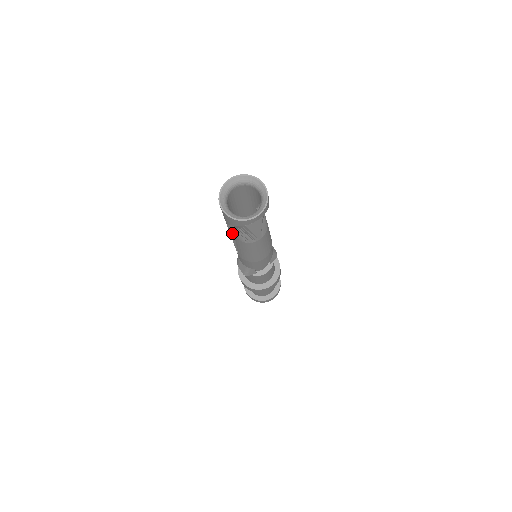
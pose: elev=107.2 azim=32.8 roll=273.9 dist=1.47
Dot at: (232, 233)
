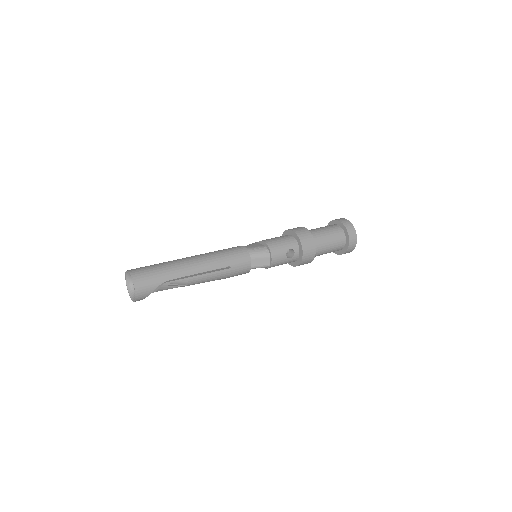
Dot at: occluded
